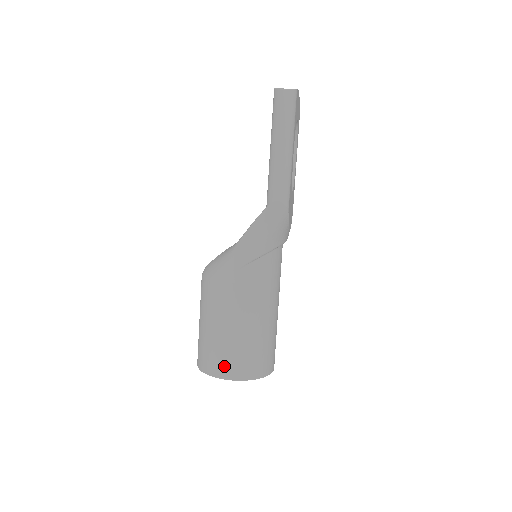
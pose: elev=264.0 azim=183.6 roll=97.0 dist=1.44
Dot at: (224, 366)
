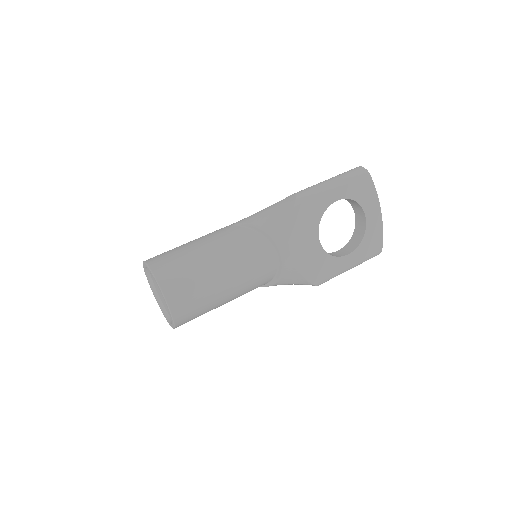
Dot at: (156, 257)
